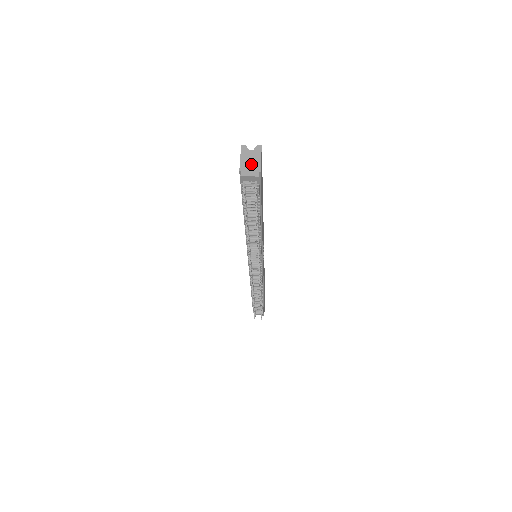
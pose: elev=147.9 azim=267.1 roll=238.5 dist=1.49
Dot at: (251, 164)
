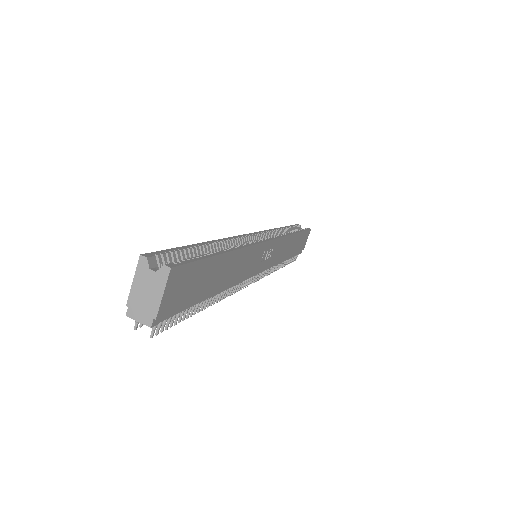
Dot at: (145, 299)
